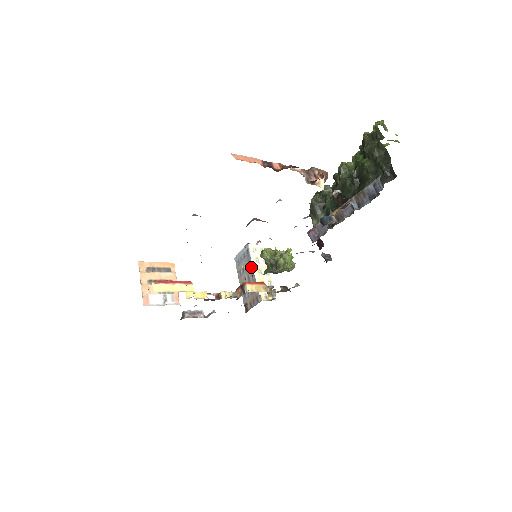
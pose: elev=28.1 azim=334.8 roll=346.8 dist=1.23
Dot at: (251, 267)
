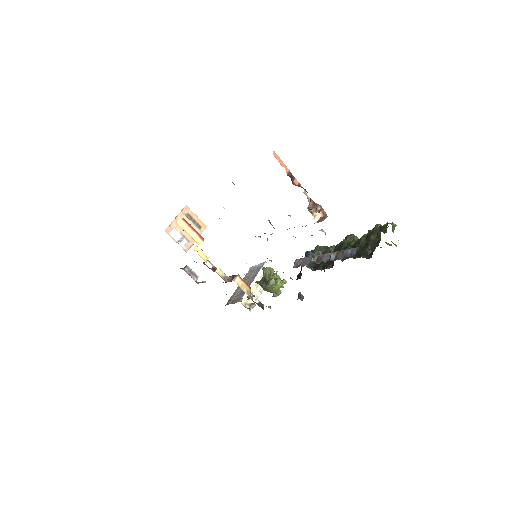
Dot at: (254, 277)
